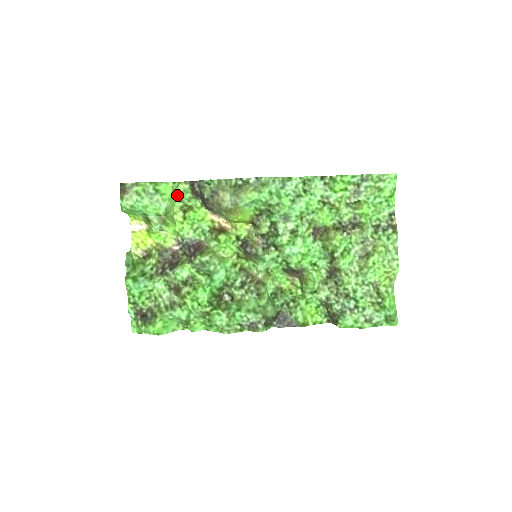
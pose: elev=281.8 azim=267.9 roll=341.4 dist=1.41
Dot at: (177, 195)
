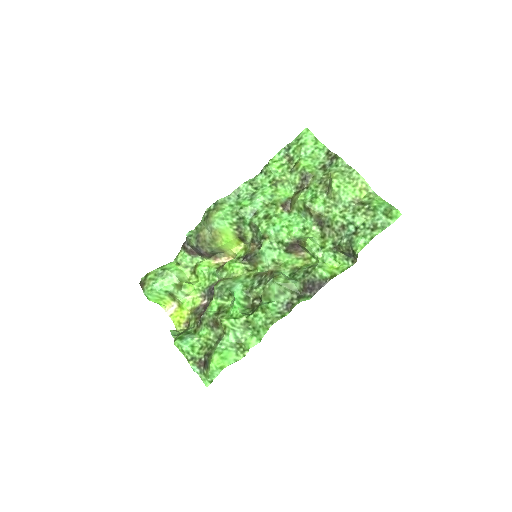
Dot at: (181, 264)
